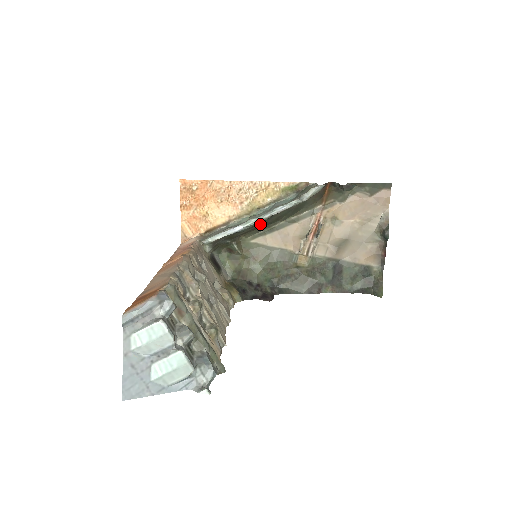
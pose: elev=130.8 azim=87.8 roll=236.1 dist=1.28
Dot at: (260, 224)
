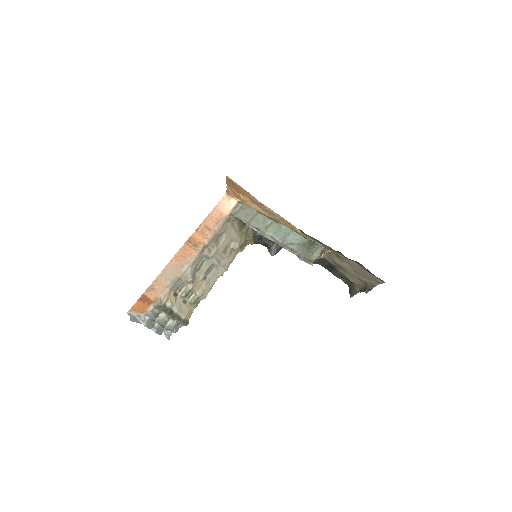
Dot at: occluded
